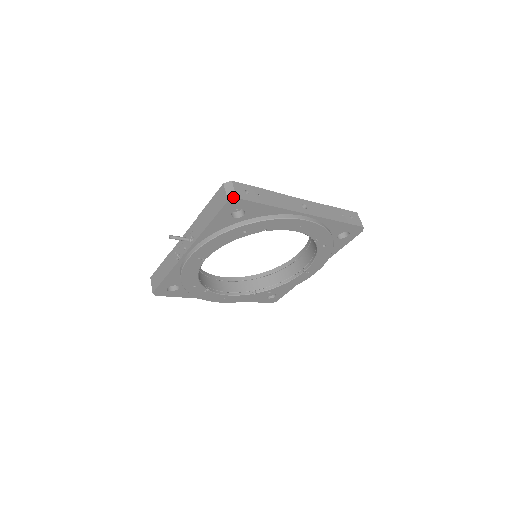
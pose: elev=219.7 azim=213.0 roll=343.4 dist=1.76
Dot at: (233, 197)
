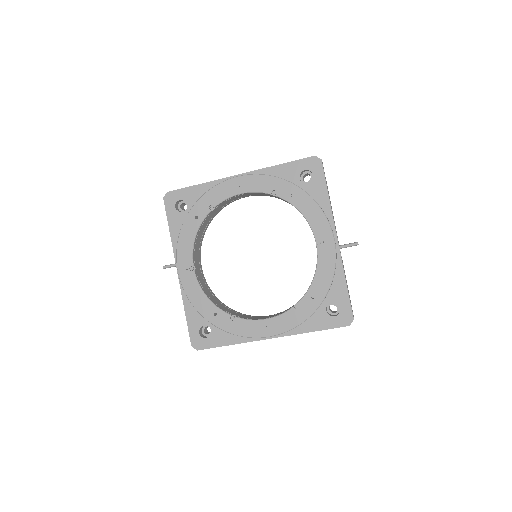
Dot at: (166, 194)
